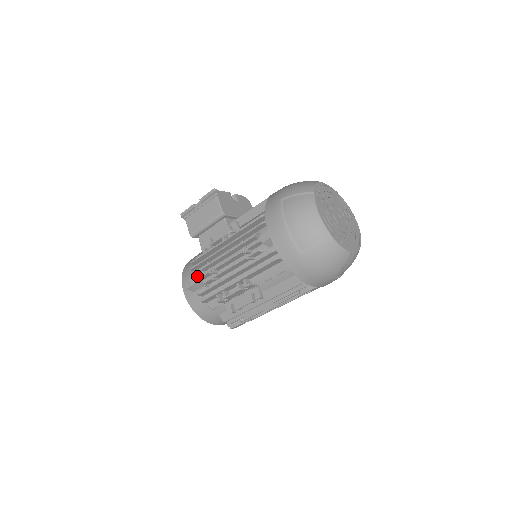
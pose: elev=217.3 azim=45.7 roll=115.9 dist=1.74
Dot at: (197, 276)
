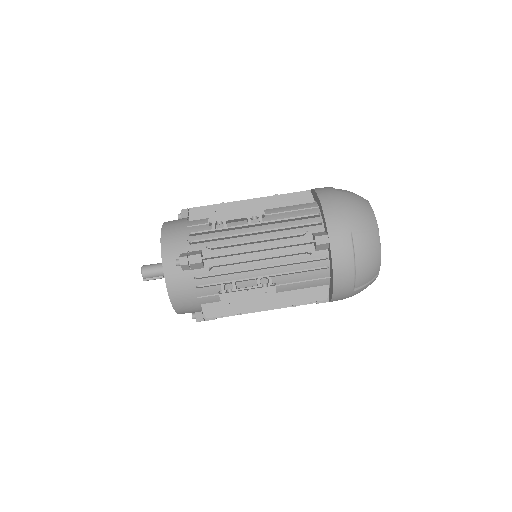
Dot at: occluded
